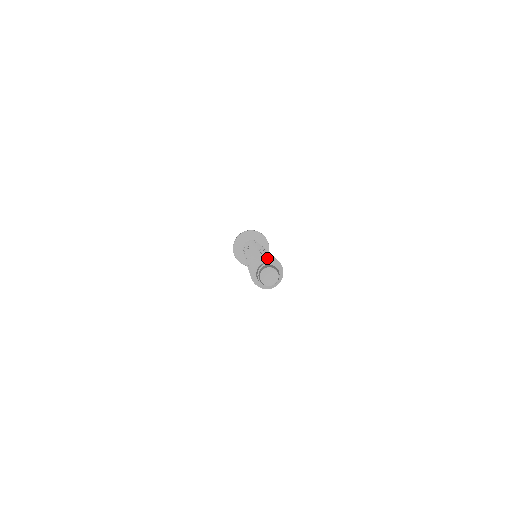
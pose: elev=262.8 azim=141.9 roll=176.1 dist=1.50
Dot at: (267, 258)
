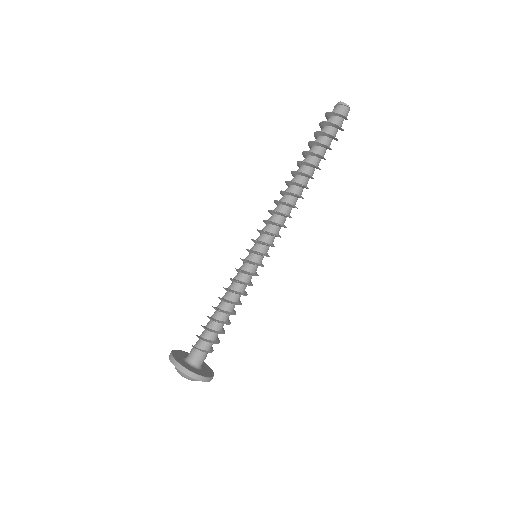
Dot at: occluded
